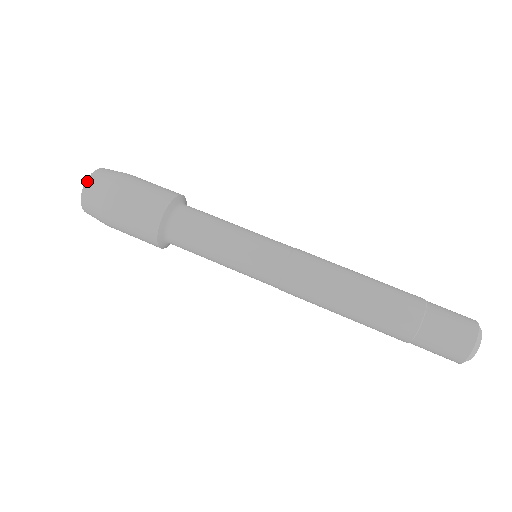
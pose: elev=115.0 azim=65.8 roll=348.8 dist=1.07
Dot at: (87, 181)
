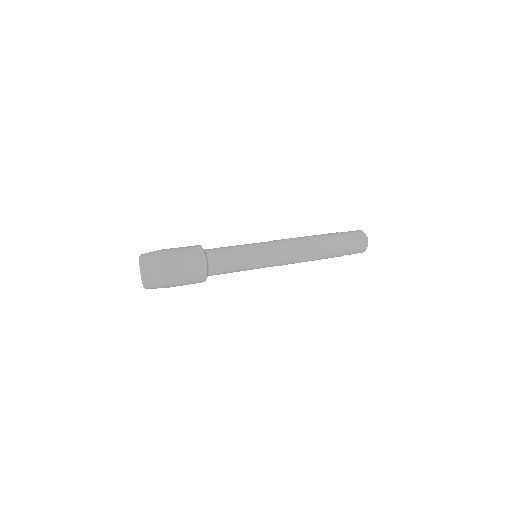
Dot at: occluded
